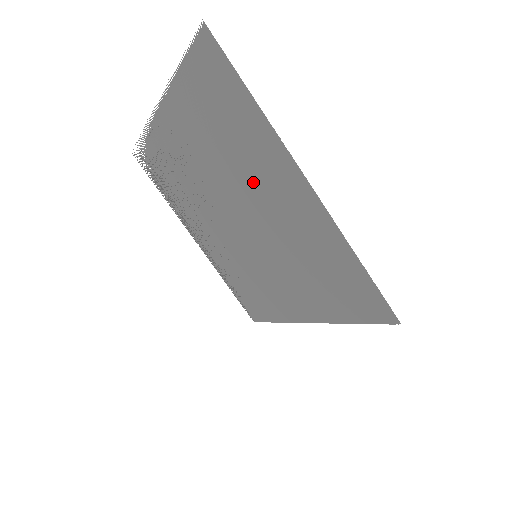
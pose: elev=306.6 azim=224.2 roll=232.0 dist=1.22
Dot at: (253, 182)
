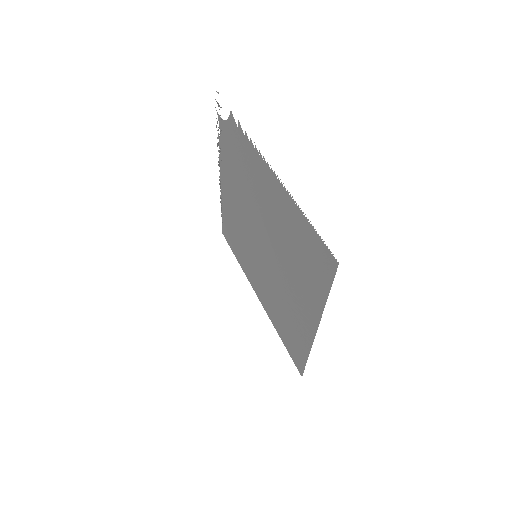
Dot at: (289, 275)
